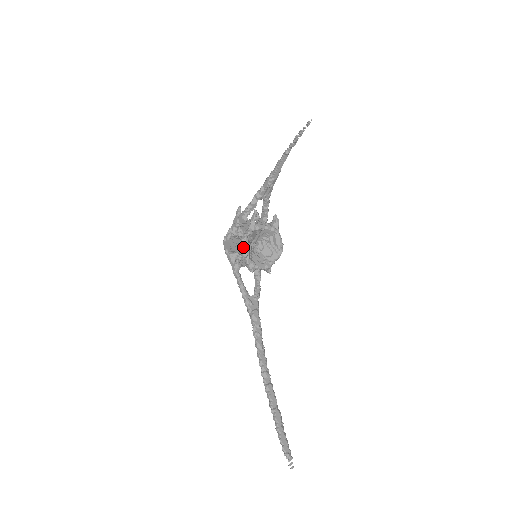
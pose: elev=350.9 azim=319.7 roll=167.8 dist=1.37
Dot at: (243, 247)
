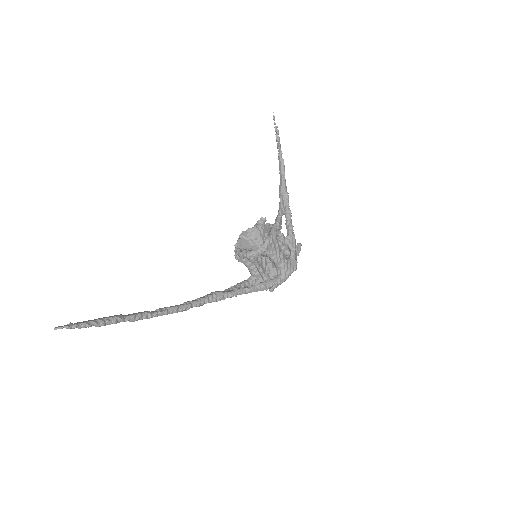
Dot at: (239, 240)
